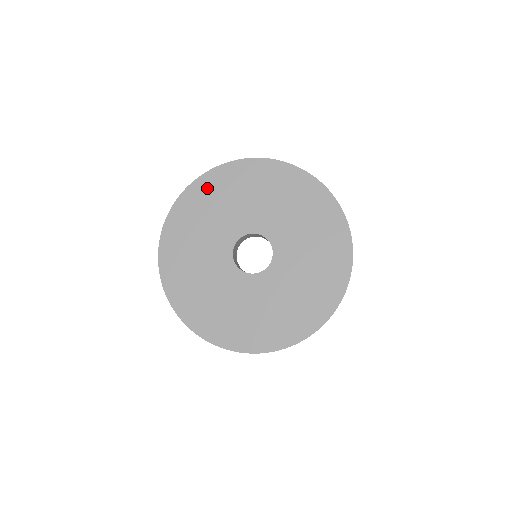
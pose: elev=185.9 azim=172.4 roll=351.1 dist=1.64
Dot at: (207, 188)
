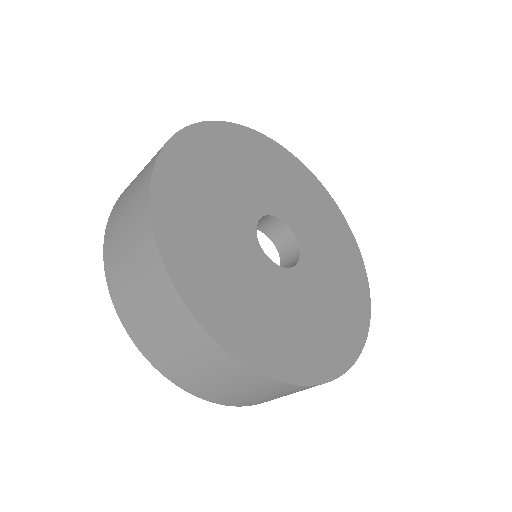
Dot at: (283, 160)
